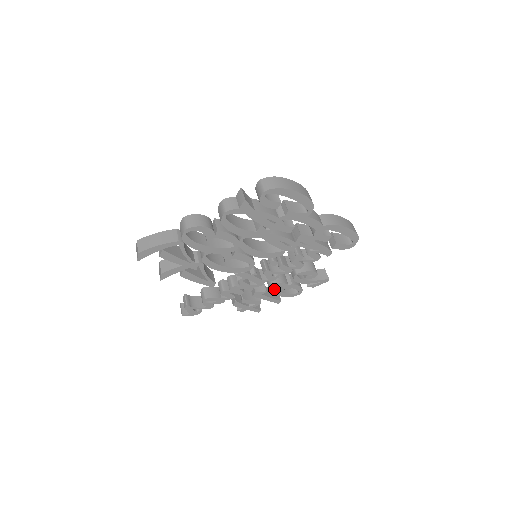
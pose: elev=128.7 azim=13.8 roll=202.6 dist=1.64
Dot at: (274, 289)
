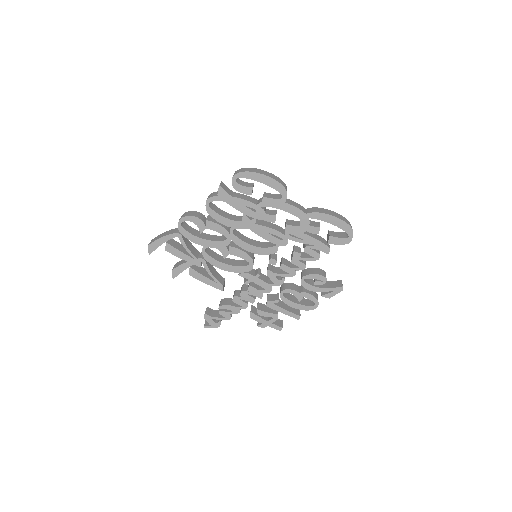
Dot at: (286, 298)
